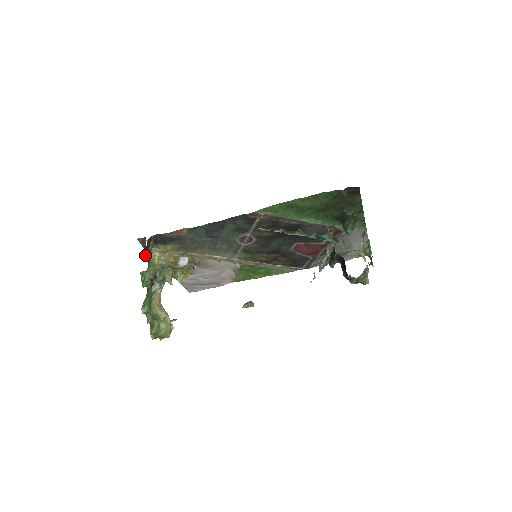
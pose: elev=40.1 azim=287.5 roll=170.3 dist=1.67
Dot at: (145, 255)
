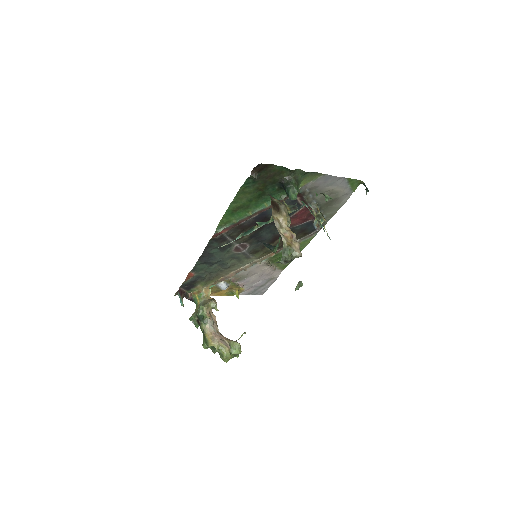
Dot at: occluded
